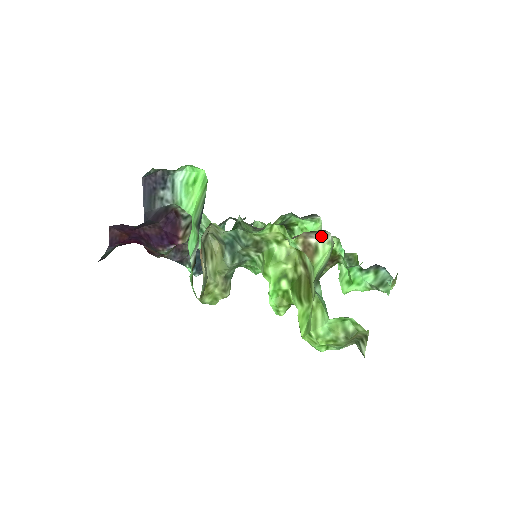
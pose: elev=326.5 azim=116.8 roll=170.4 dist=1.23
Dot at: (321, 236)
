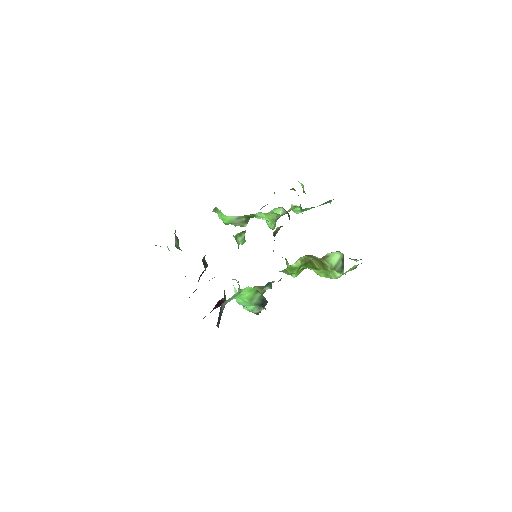
Dot at: occluded
